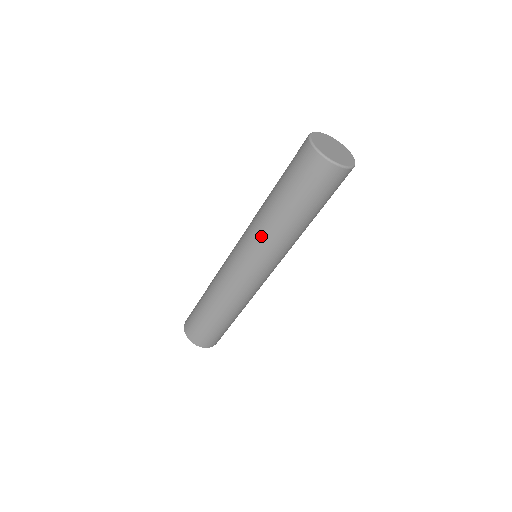
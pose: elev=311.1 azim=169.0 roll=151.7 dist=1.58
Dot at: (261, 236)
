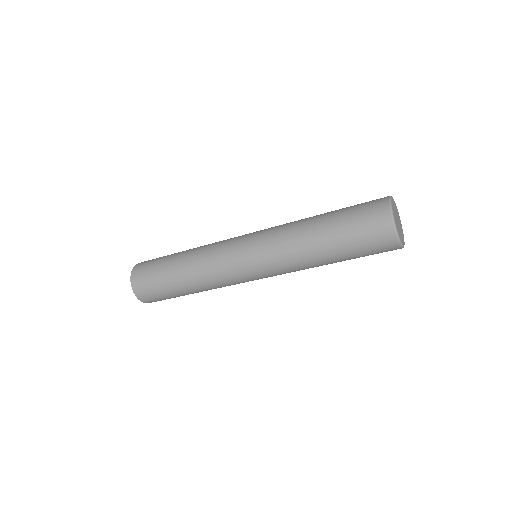
Dot at: (282, 238)
